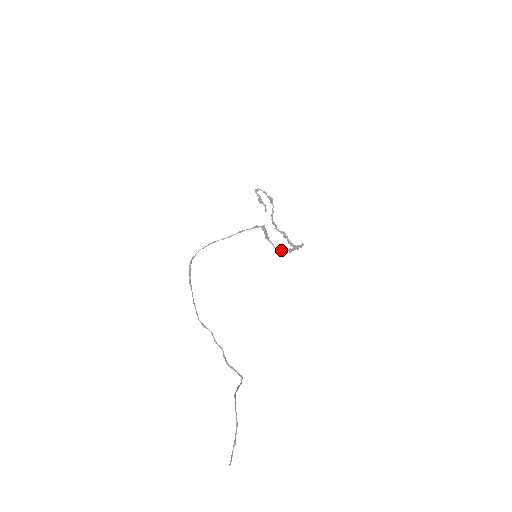
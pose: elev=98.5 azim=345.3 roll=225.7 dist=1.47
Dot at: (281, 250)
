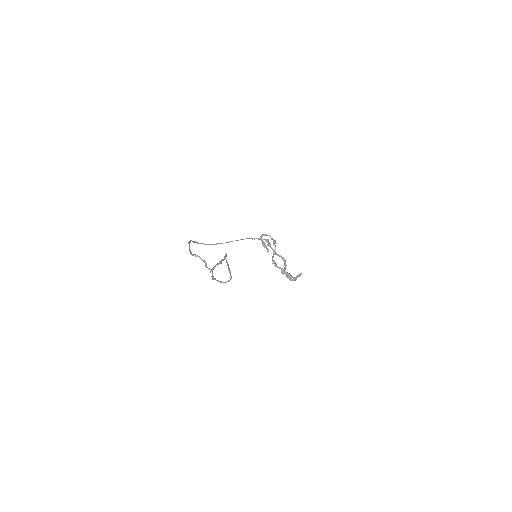
Dot at: (281, 257)
